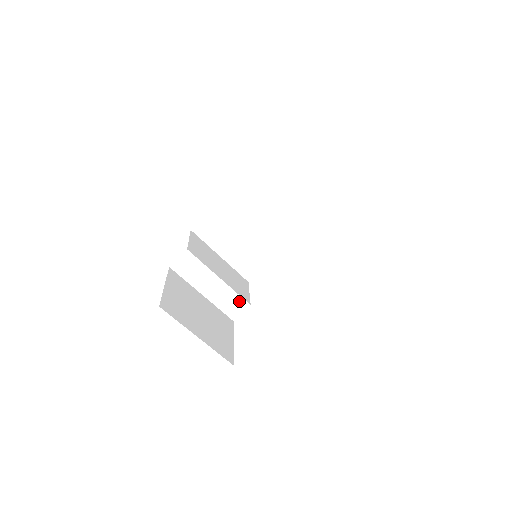
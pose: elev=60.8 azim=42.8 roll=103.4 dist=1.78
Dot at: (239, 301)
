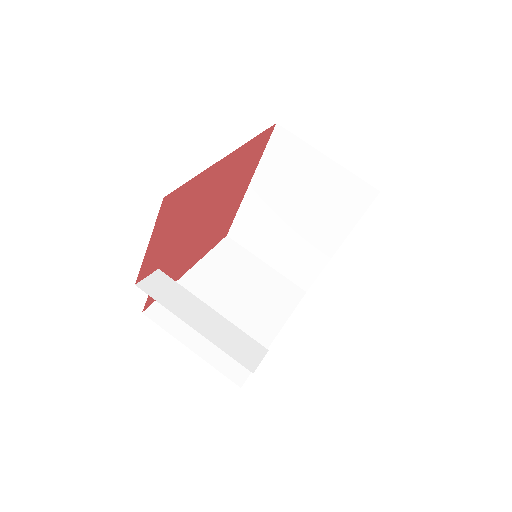
Dot at: (250, 343)
